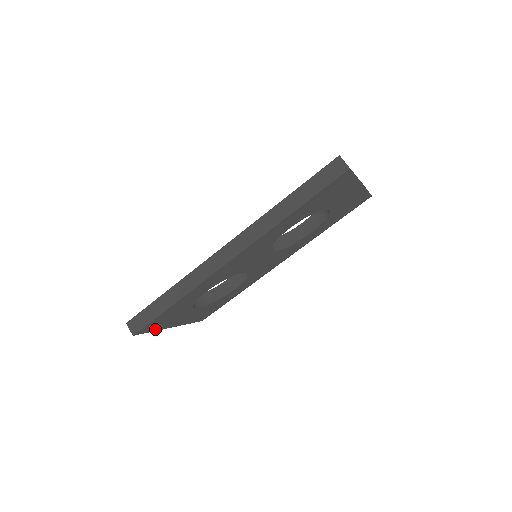
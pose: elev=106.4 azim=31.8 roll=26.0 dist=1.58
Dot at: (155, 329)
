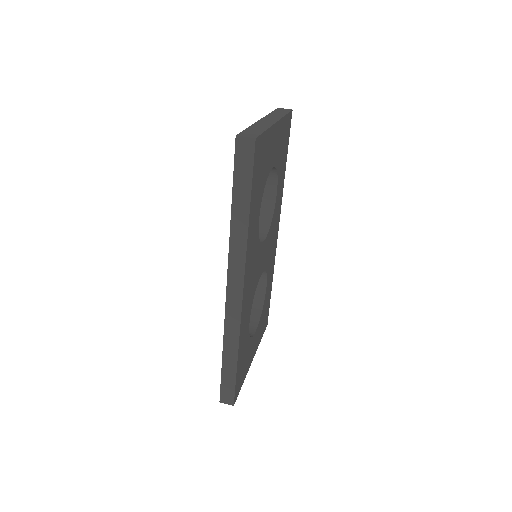
Dot at: (243, 380)
